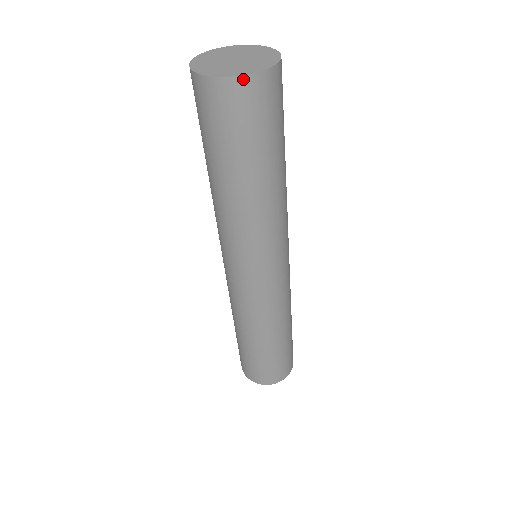
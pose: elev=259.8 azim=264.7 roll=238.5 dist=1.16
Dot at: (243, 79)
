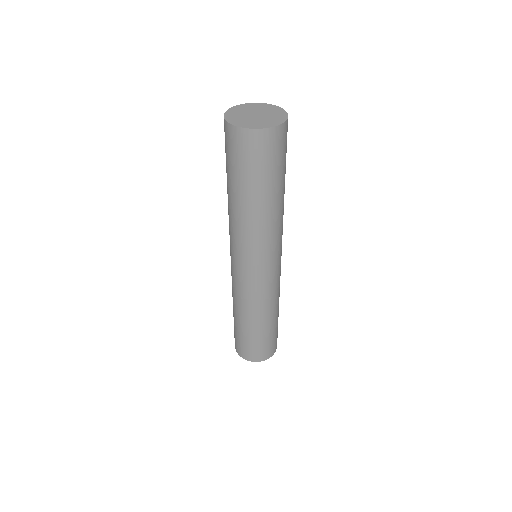
Dot at: (285, 124)
